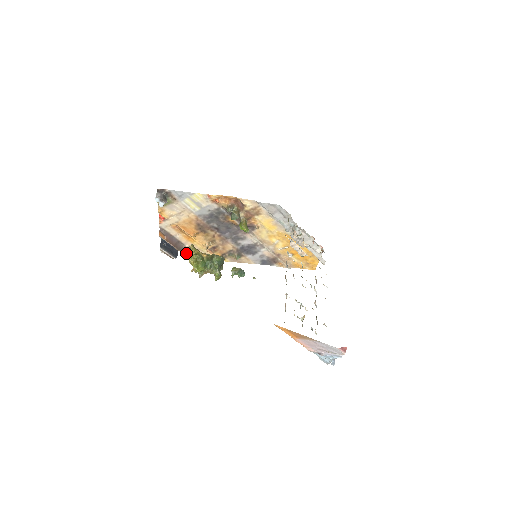
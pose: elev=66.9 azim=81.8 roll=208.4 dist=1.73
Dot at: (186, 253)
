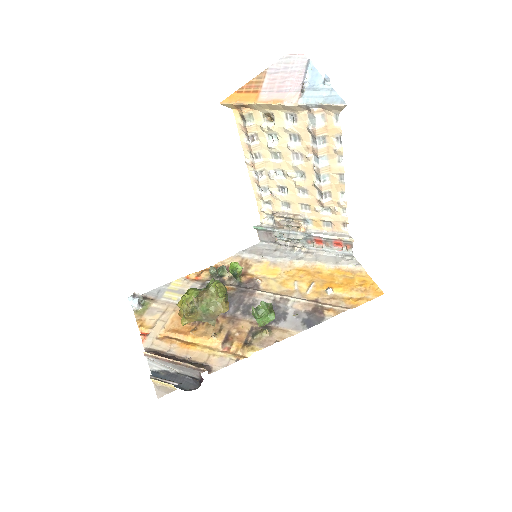
Dot at: (191, 364)
